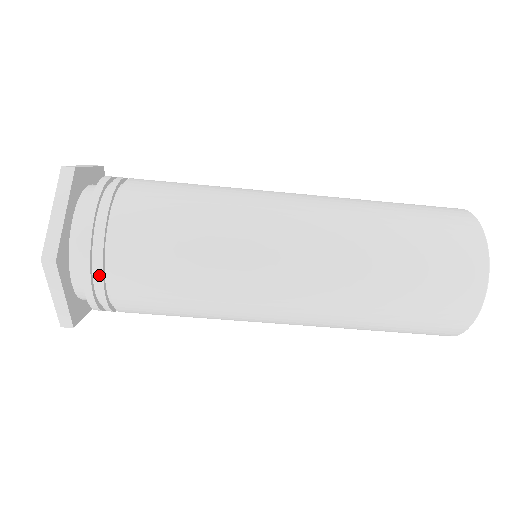
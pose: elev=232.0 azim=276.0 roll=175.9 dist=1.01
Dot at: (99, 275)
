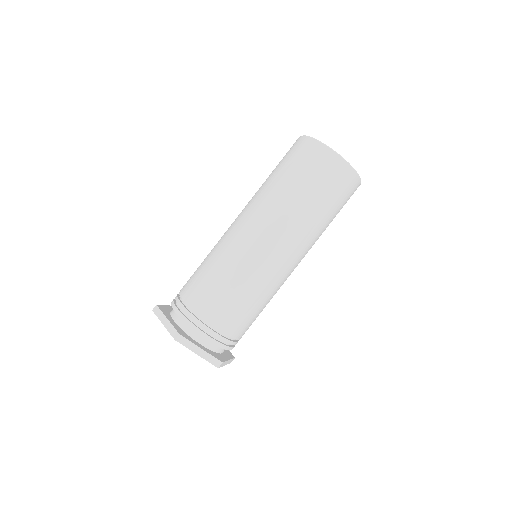
Dot at: (177, 301)
